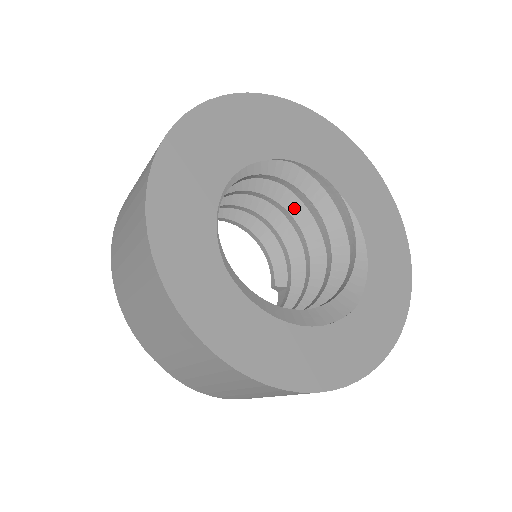
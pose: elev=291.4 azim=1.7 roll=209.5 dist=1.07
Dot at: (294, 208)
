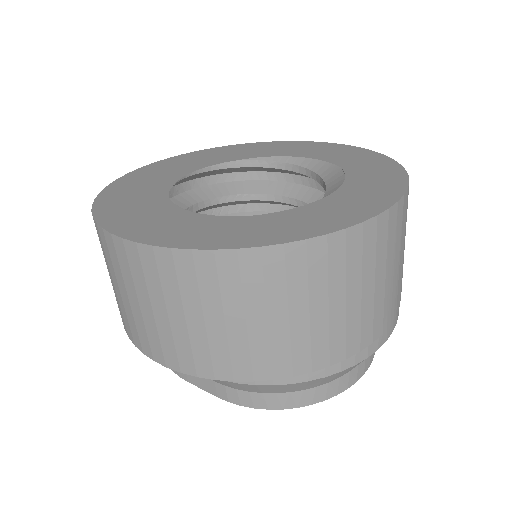
Dot at: occluded
